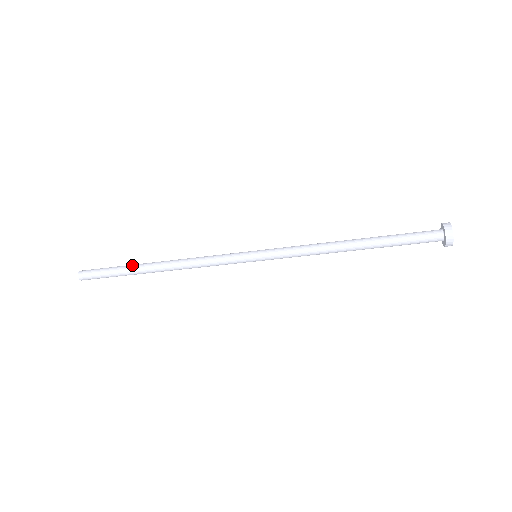
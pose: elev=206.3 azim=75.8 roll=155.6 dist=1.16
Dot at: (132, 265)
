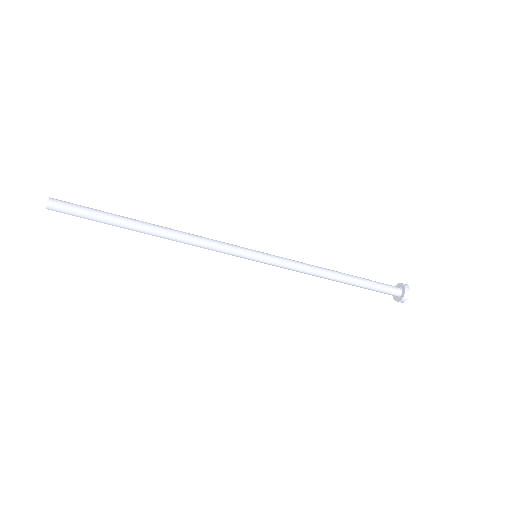
Dot at: (123, 216)
